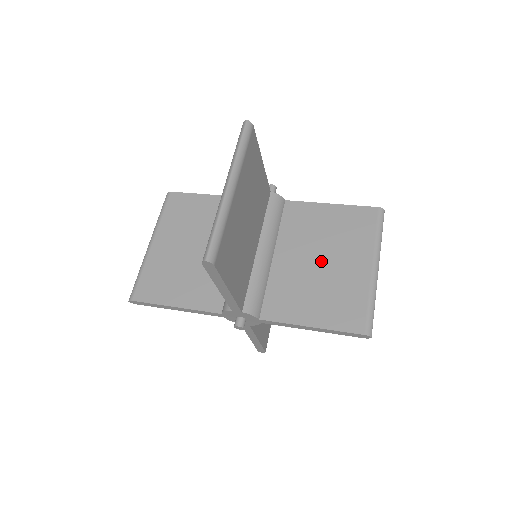
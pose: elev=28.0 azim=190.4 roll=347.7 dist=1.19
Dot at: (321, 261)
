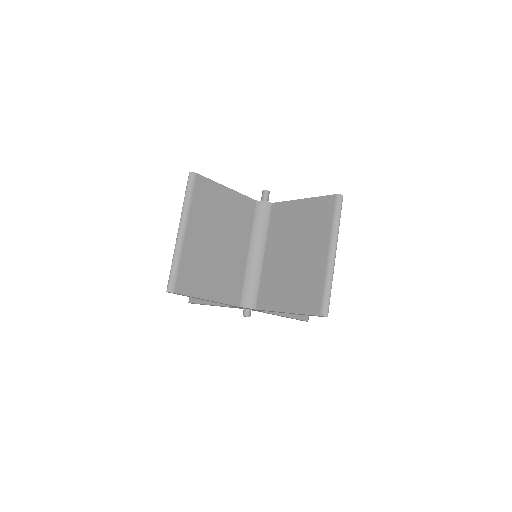
Dot at: (294, 254)
